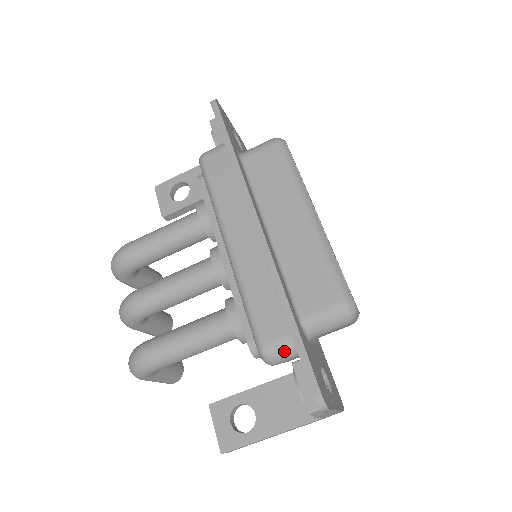
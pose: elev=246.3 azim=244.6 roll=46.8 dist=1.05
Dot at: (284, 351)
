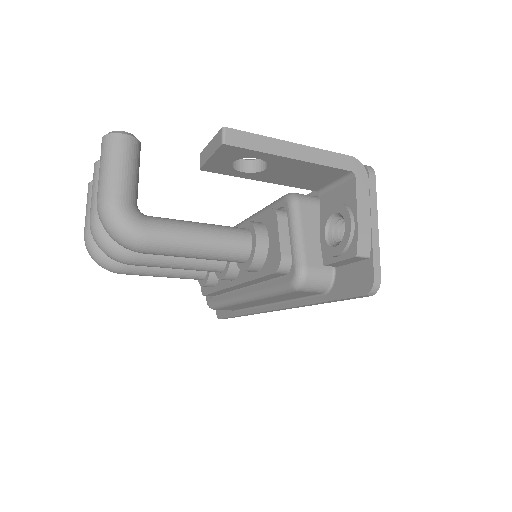
Dot at: occluded
